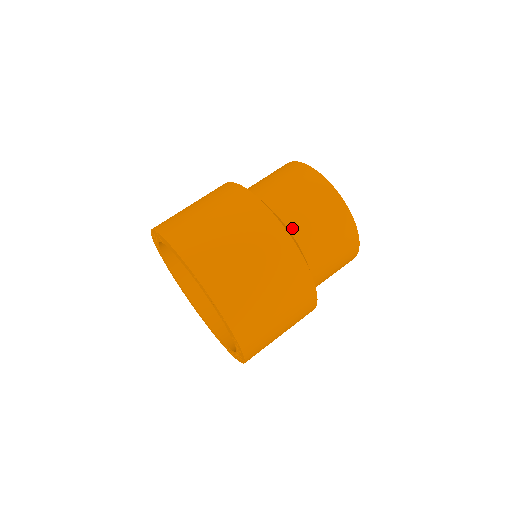
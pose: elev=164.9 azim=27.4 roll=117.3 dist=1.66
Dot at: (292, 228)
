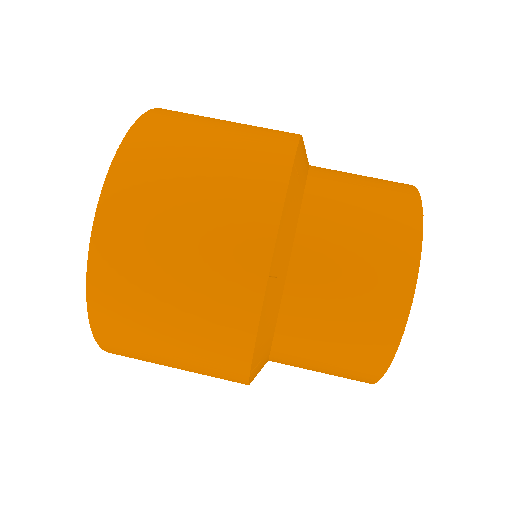
Dot at: (315, 168)
